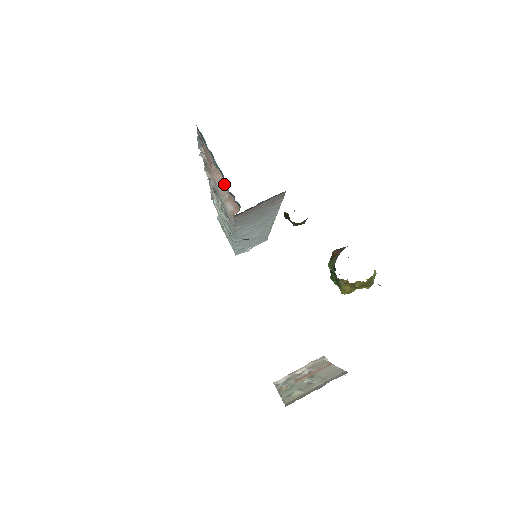
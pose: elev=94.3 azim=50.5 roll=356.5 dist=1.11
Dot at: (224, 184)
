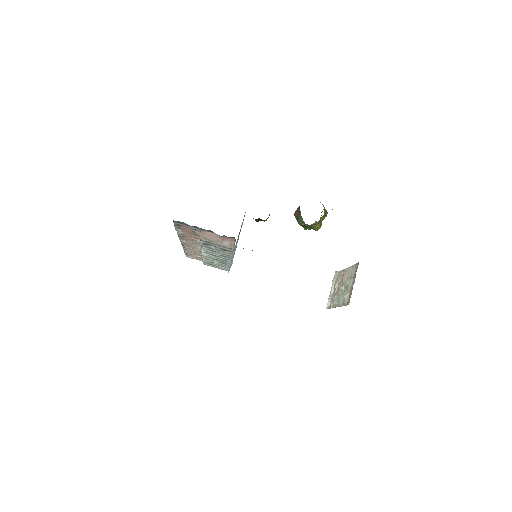
Dot at: (214, 235)
